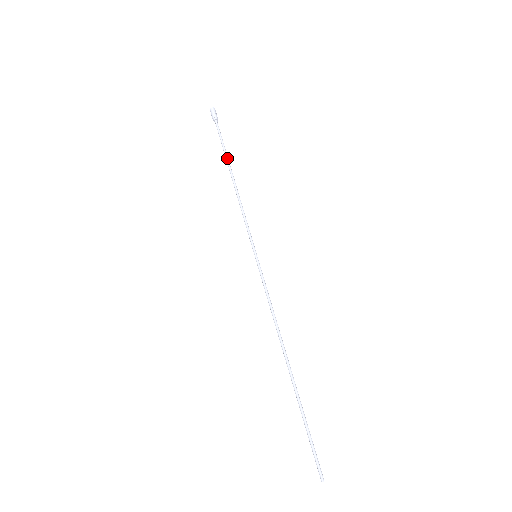
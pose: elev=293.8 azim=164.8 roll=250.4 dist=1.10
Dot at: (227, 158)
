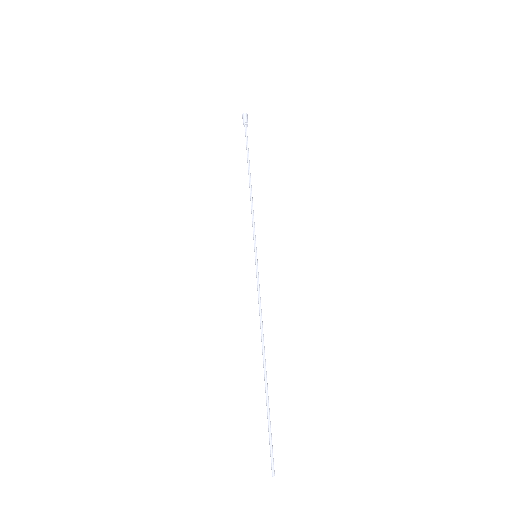
Dot at: (249, 162)
